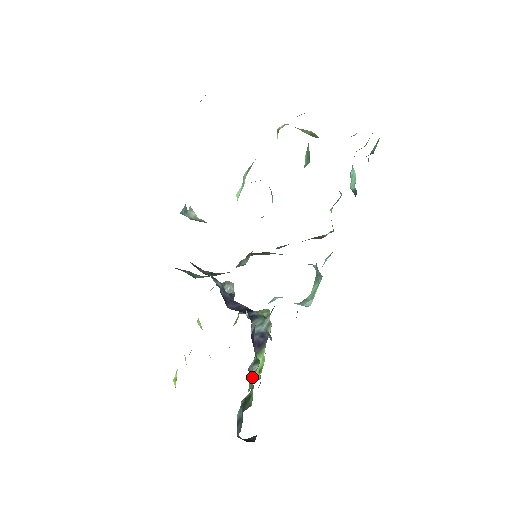
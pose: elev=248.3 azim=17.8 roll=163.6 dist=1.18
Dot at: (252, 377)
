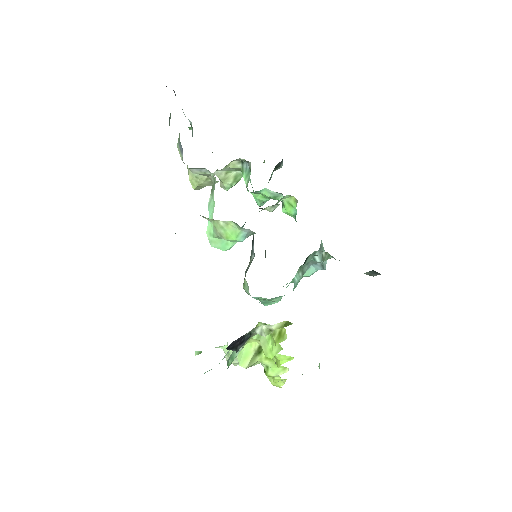
Dot at: occluded
